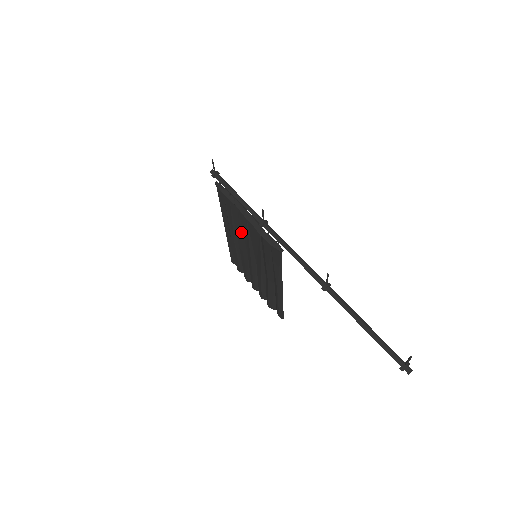
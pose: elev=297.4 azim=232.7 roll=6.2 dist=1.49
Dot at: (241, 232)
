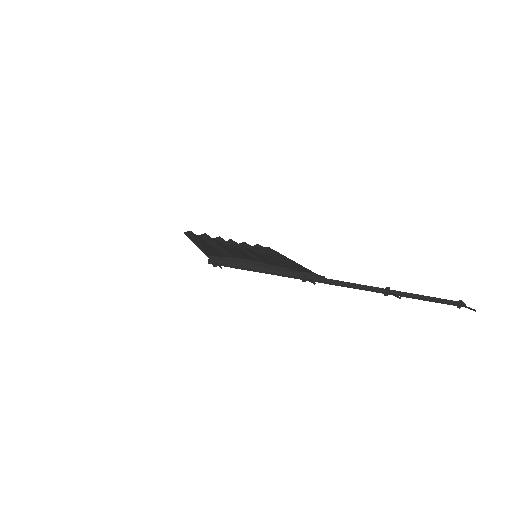
Dot at: occluded
